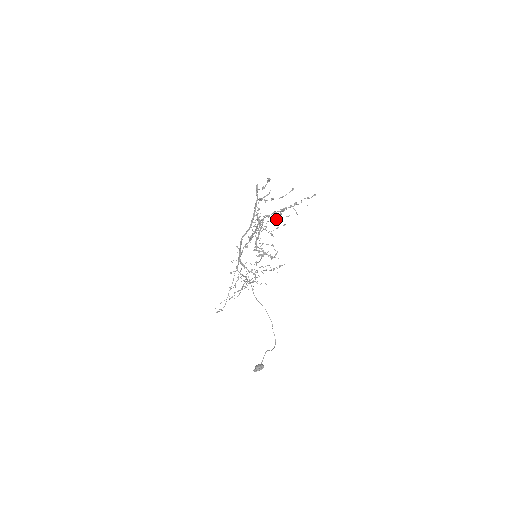
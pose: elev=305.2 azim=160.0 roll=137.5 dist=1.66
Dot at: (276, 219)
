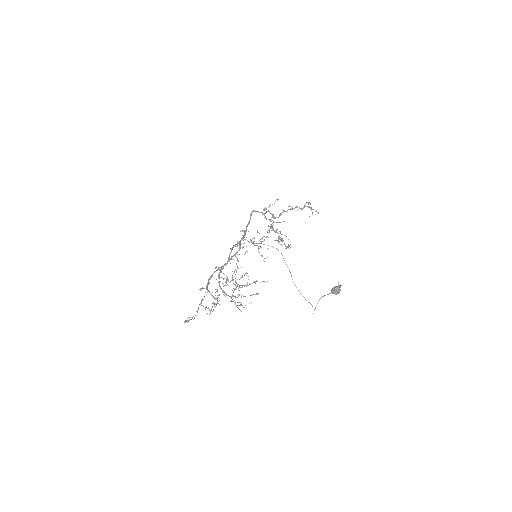
Dot at: (260, 246)
